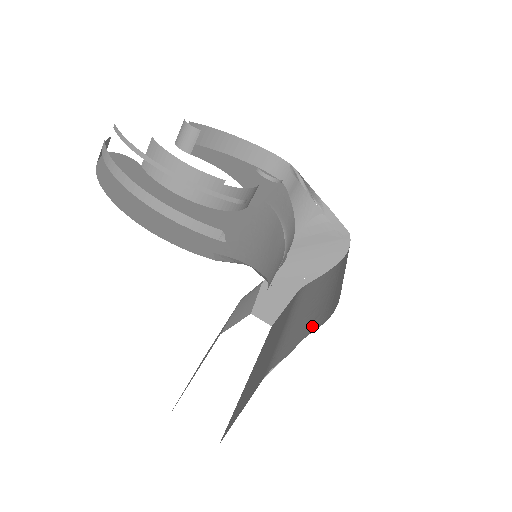
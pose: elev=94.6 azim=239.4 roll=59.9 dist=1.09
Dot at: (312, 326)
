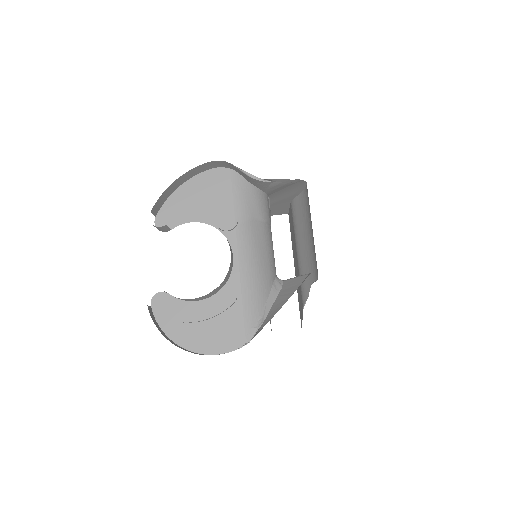
Dot at: (312, 275)
